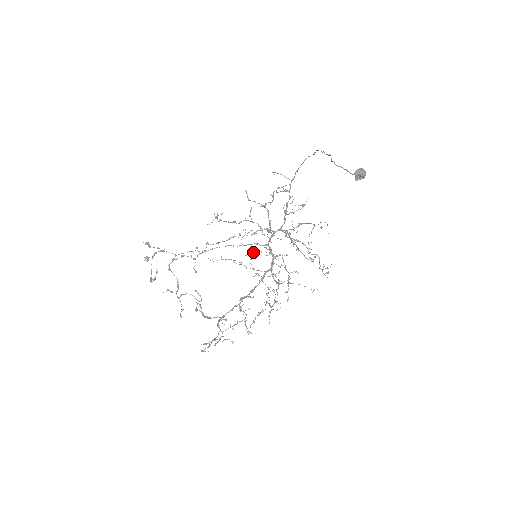
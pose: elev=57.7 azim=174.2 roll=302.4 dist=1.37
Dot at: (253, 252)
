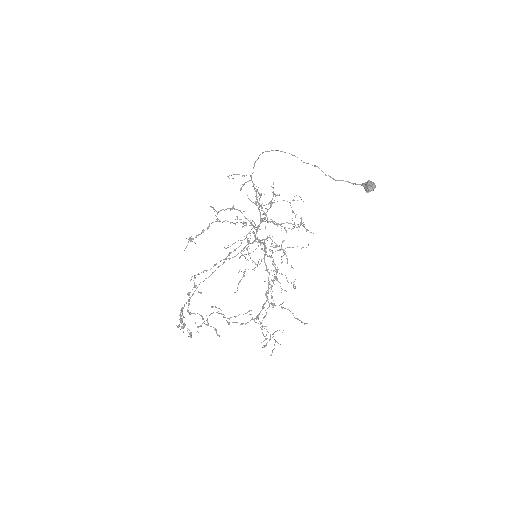
Dot at: occluded
